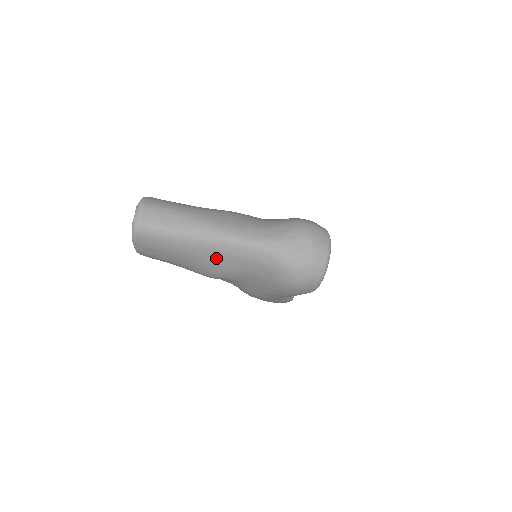
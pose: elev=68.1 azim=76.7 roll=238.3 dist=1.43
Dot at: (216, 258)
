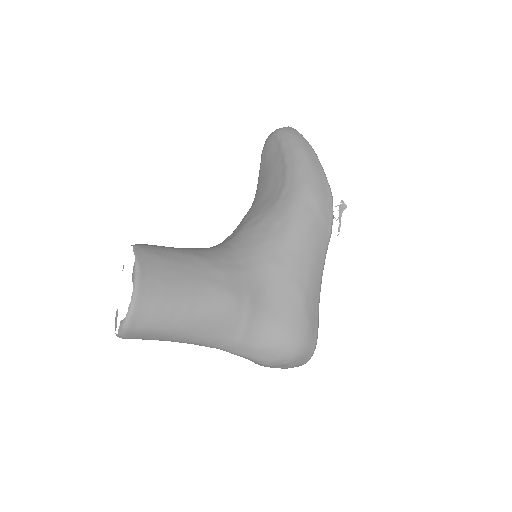
Dot at: occluded
